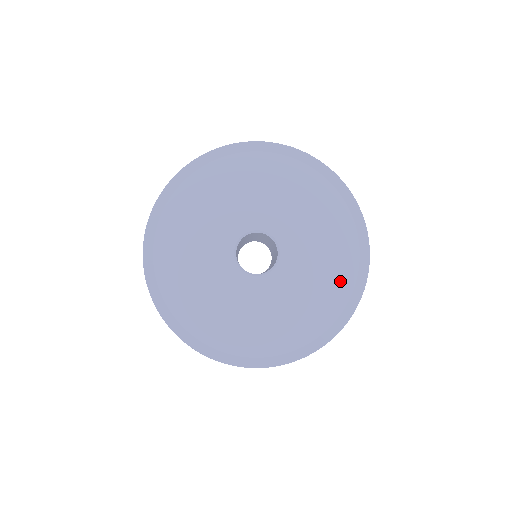
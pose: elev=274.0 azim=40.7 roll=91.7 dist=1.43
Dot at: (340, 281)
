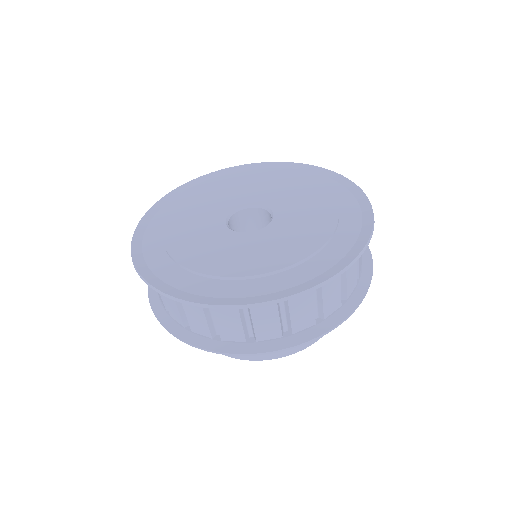
Dot at: (306, 266)
